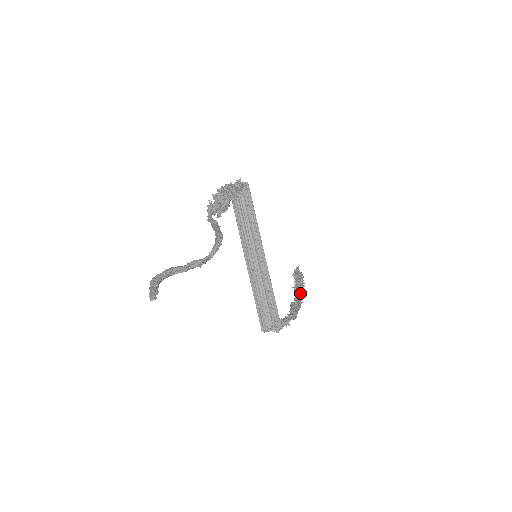
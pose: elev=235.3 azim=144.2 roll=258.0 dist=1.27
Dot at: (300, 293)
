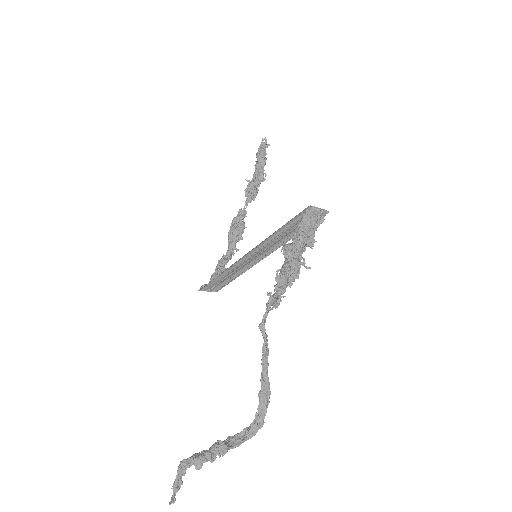
Dot at: (249, 202)
